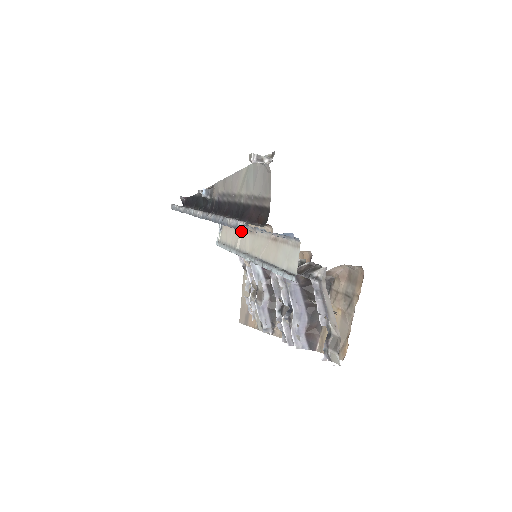
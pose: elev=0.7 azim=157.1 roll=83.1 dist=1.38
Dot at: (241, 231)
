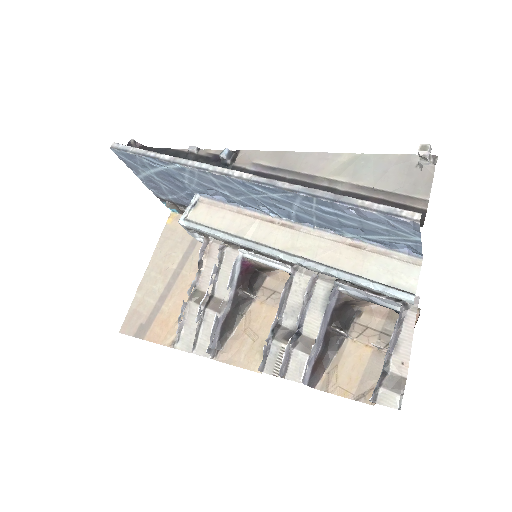
Dot at: (408, 221)
